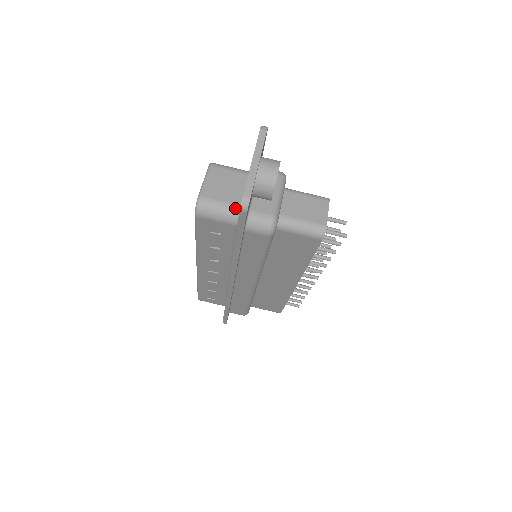
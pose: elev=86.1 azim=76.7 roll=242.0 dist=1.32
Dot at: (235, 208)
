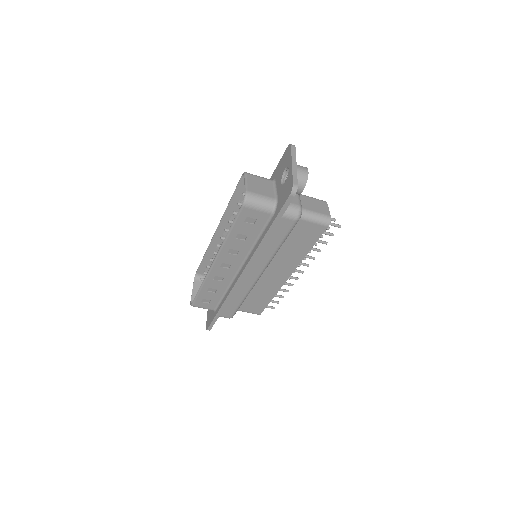
Dot at: (272, 200)
